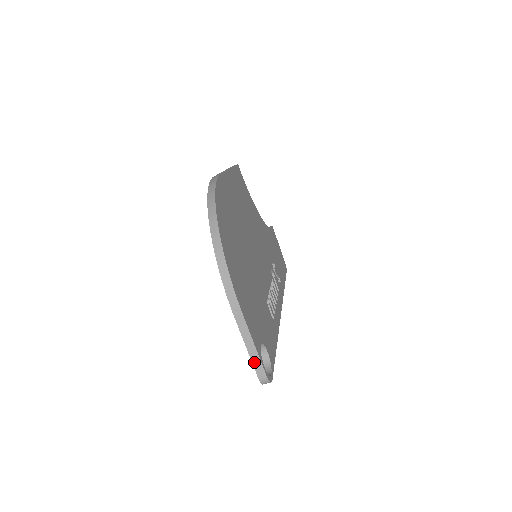
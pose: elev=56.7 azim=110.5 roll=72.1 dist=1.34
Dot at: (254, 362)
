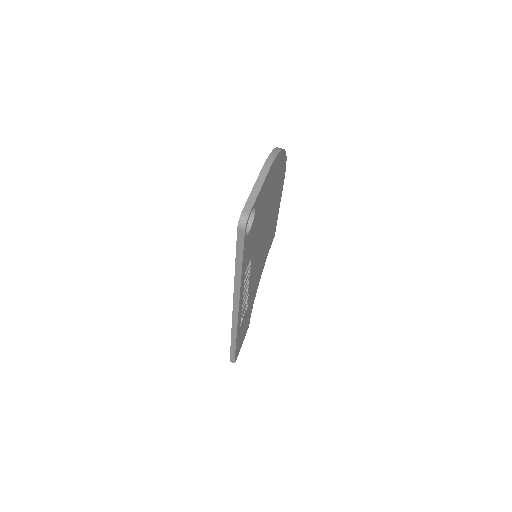
Dot at: (249, 200)
